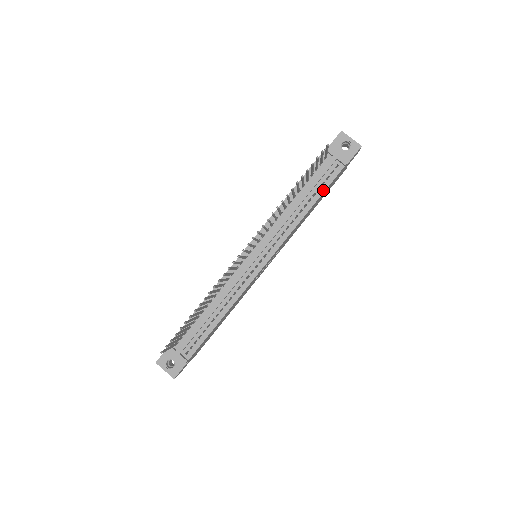
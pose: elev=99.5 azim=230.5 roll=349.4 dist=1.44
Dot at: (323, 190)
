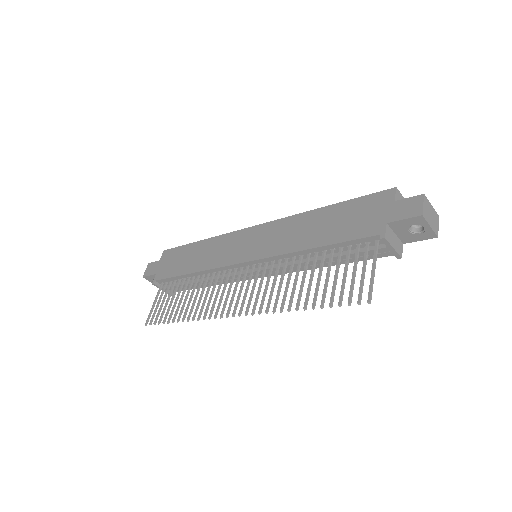
Dot at: occluded
